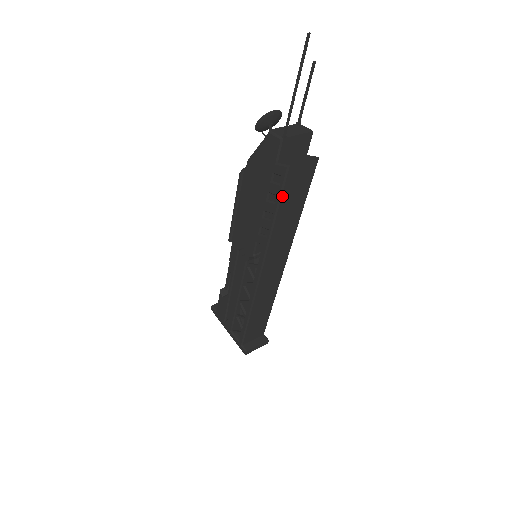
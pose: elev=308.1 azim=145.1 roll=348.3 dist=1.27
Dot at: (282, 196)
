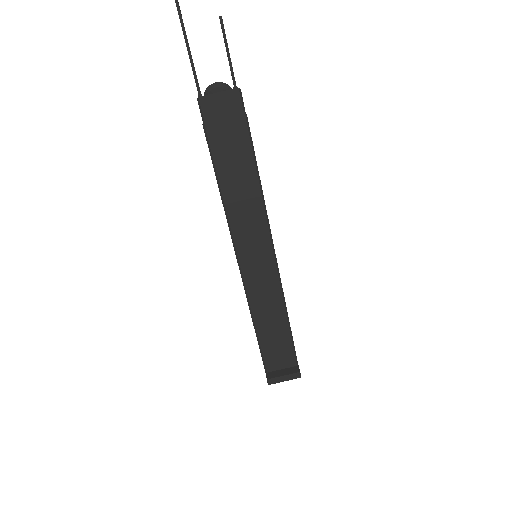
Dot at: (215, 161)
